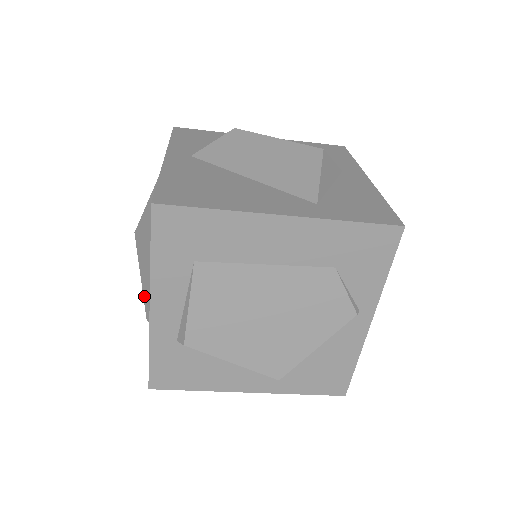
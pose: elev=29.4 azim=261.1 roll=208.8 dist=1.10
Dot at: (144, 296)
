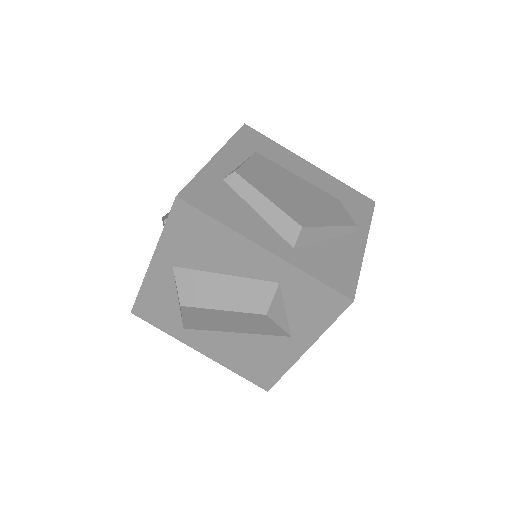
Dot at: occluded
